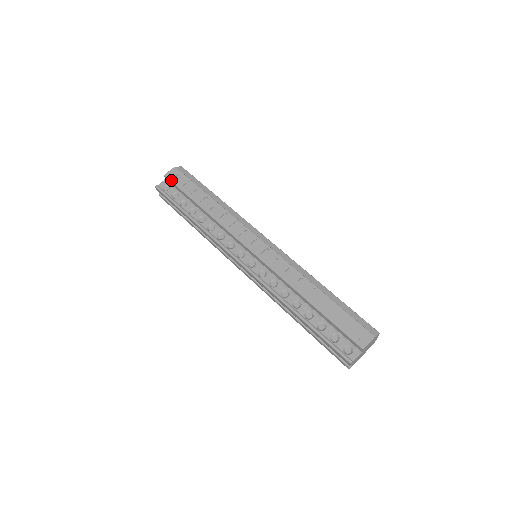
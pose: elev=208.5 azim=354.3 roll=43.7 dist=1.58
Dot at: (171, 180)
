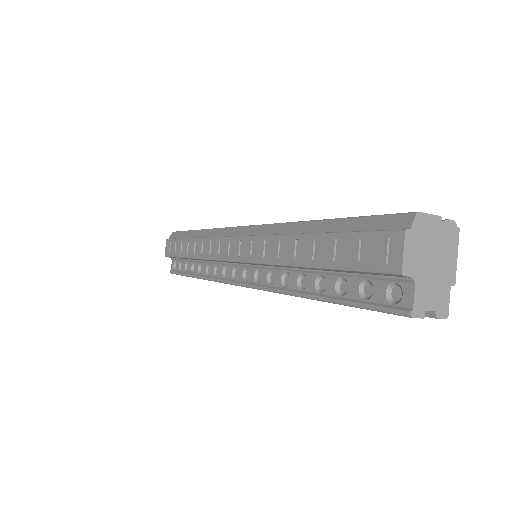
Dot at: (168, 256)
